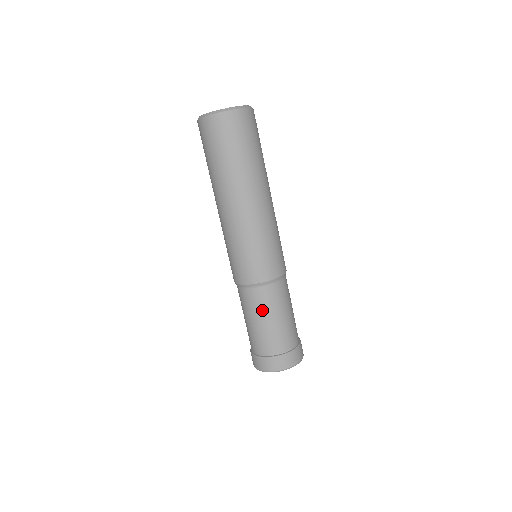
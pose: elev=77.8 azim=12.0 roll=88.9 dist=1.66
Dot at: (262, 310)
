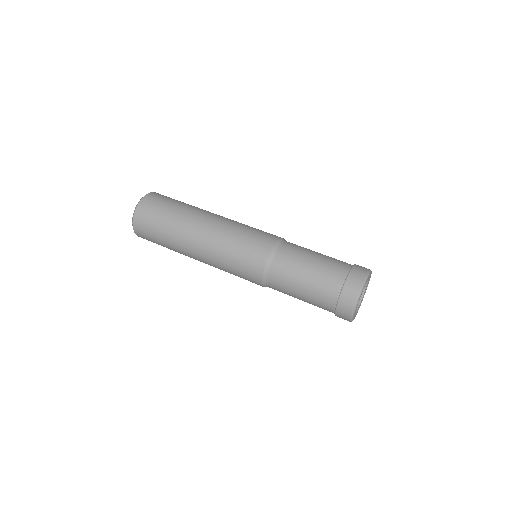
Dot at: (292, 273)
